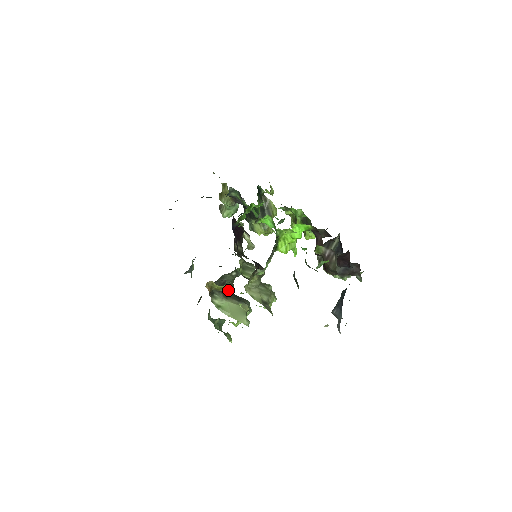
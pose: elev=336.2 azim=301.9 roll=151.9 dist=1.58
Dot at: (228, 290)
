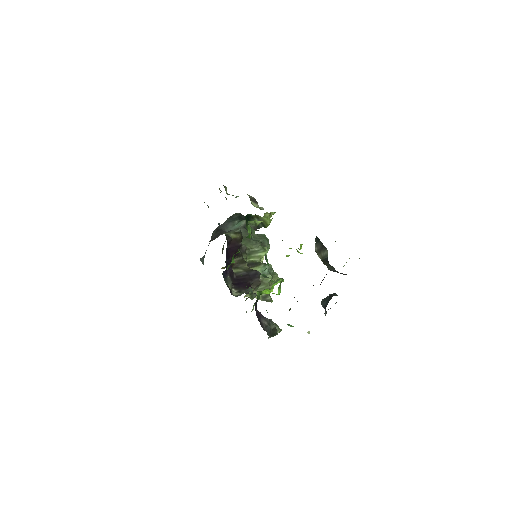
Dot at: occluded
